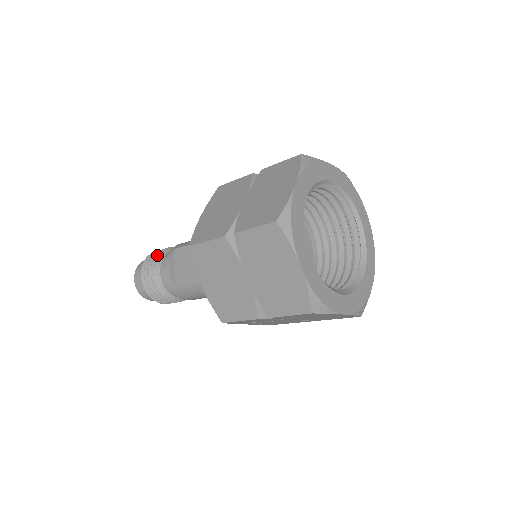
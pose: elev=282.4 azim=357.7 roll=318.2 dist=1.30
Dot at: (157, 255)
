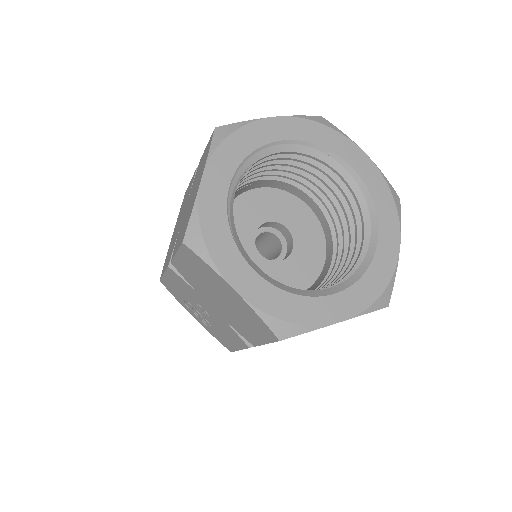
Dot at: occluded
